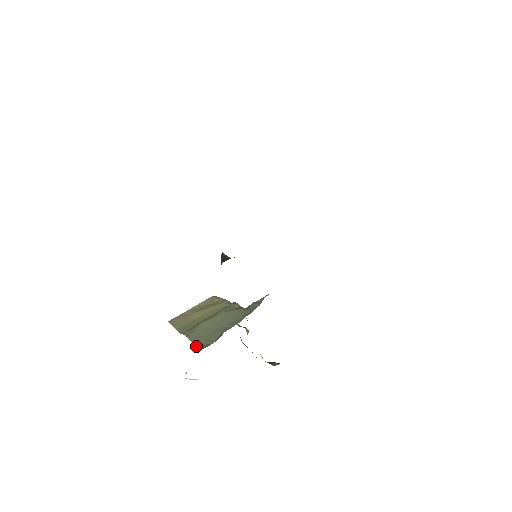
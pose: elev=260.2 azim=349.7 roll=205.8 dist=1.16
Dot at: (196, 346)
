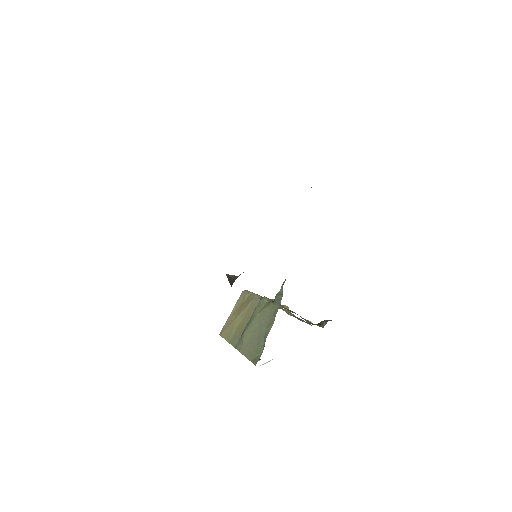
Dot at: occluded
